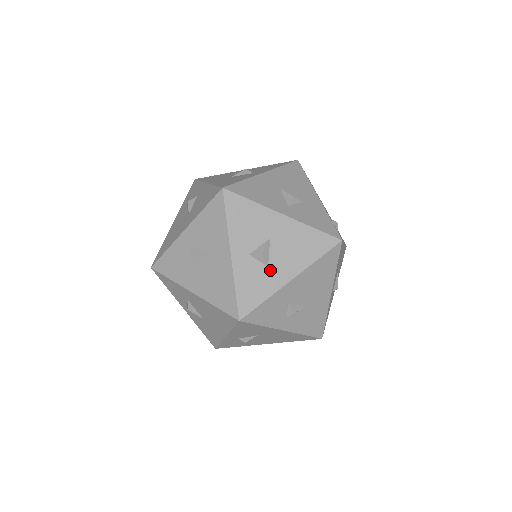
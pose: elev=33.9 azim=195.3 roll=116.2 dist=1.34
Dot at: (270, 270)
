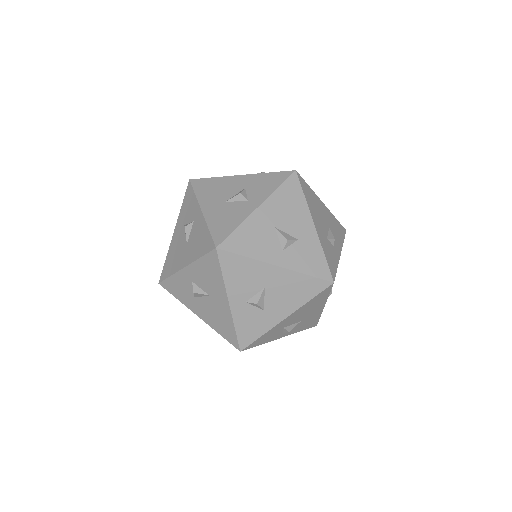
Dot at: (266, 312)
